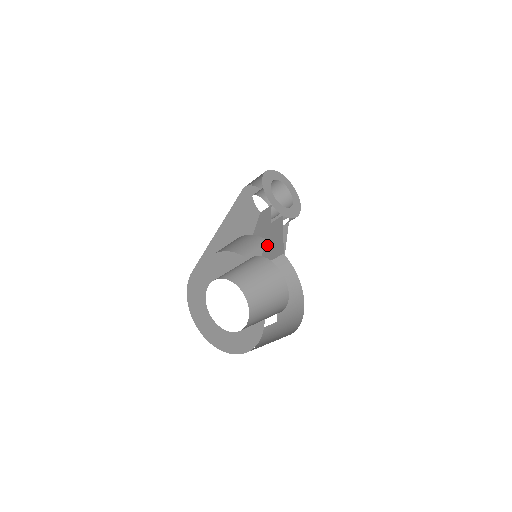
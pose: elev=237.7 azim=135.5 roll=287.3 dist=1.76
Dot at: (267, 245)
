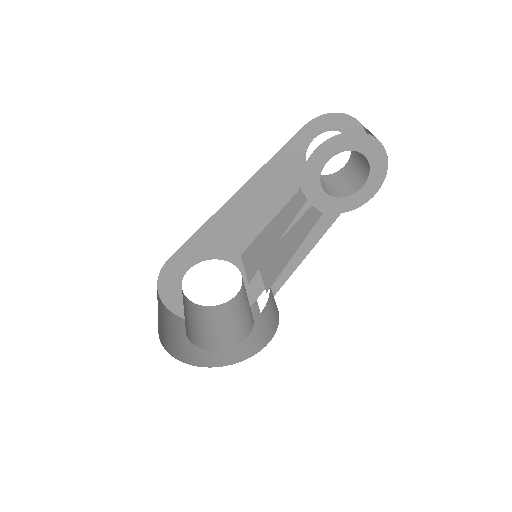
Dot at: (283, 241)
